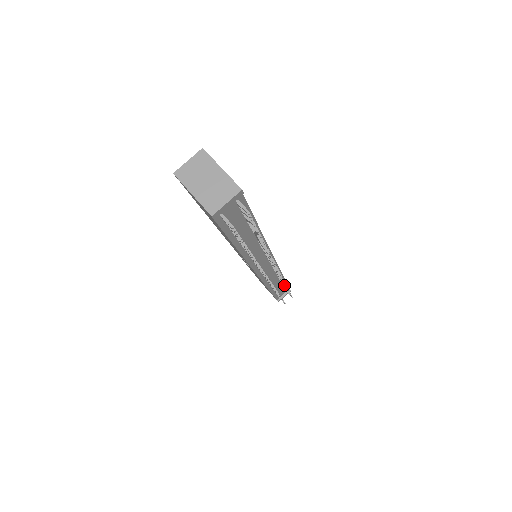
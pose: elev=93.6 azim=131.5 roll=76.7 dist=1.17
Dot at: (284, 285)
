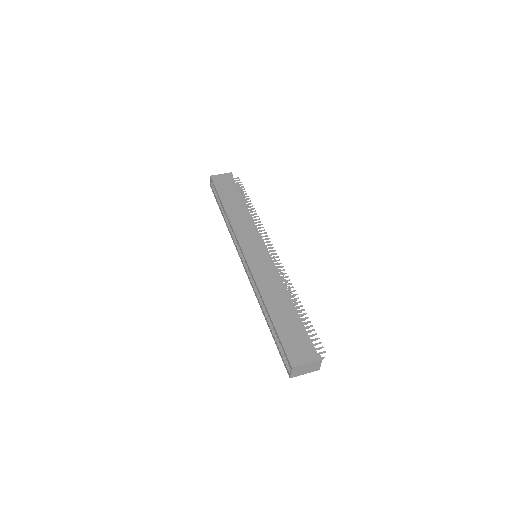
Dot at: occluded
